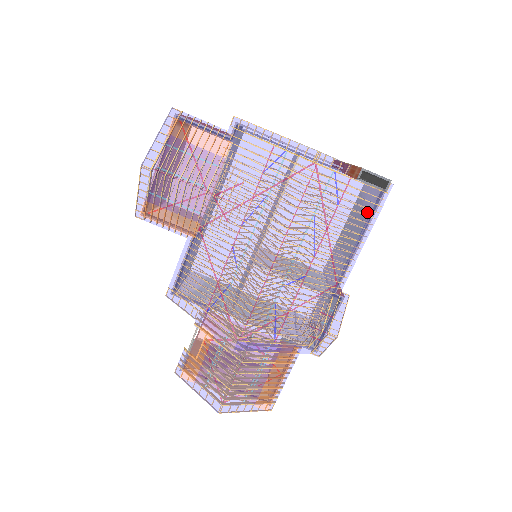
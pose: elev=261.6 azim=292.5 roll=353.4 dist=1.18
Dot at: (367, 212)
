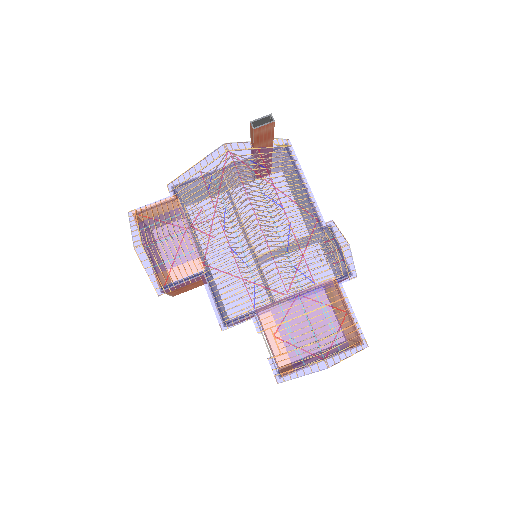
Dot at: (289, 163)
